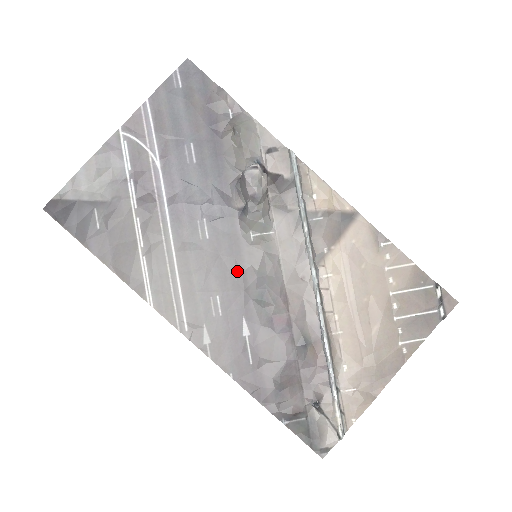
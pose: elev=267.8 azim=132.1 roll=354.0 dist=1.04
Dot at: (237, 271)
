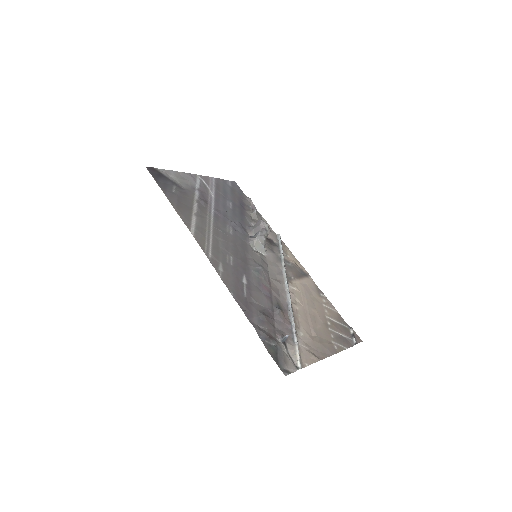
Dot at: (244, 255)
